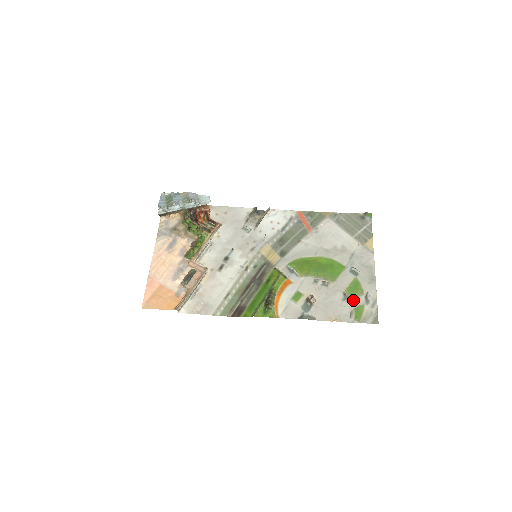
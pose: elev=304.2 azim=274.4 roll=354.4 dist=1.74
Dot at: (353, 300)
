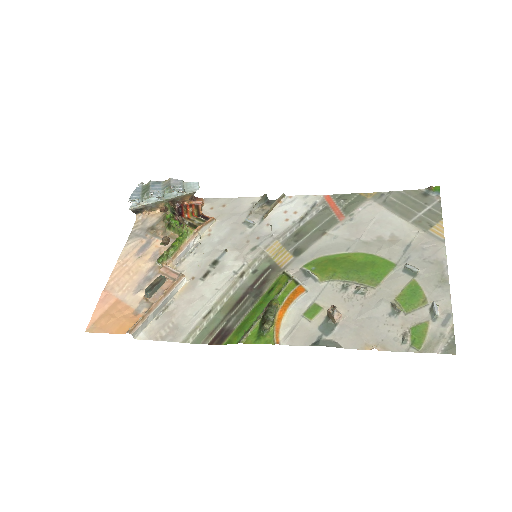
Dot at: (408, 314)
